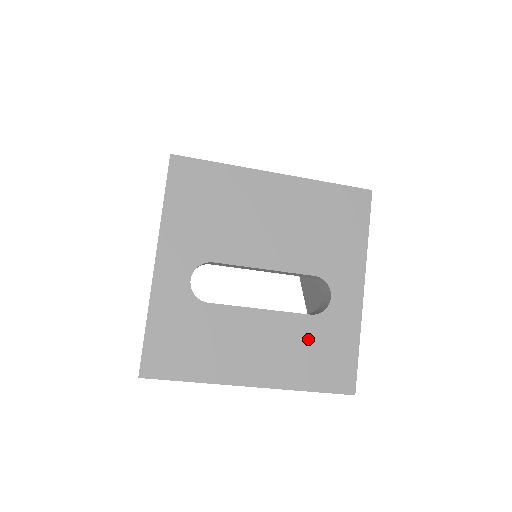
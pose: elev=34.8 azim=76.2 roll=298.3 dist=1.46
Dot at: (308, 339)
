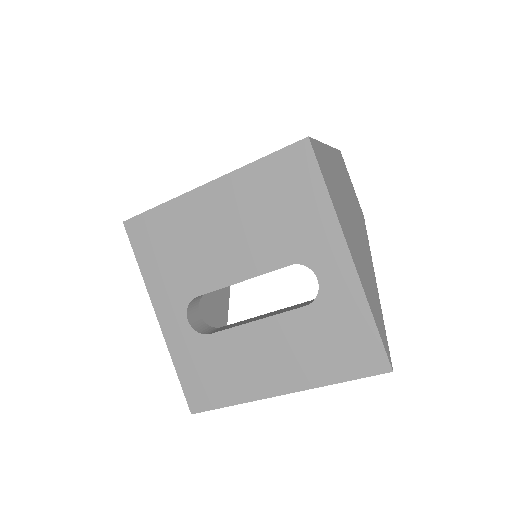
Dot at: (313, 332)
